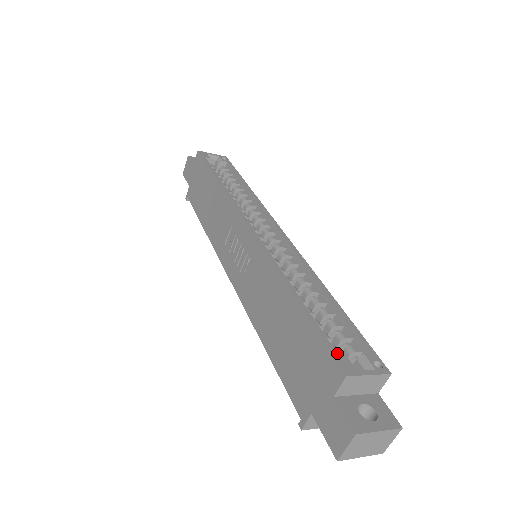
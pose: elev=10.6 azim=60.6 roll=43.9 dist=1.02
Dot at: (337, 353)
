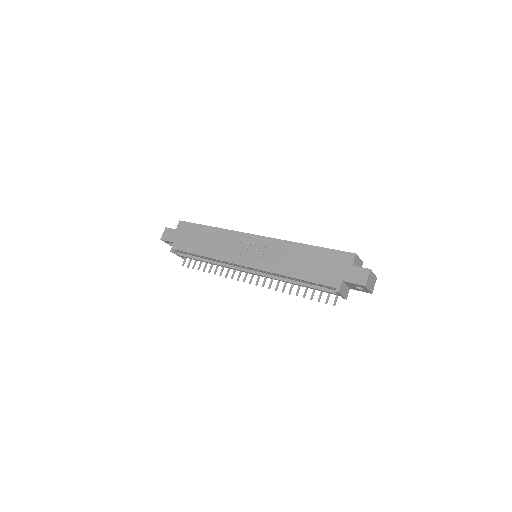
Dot at: occluded
